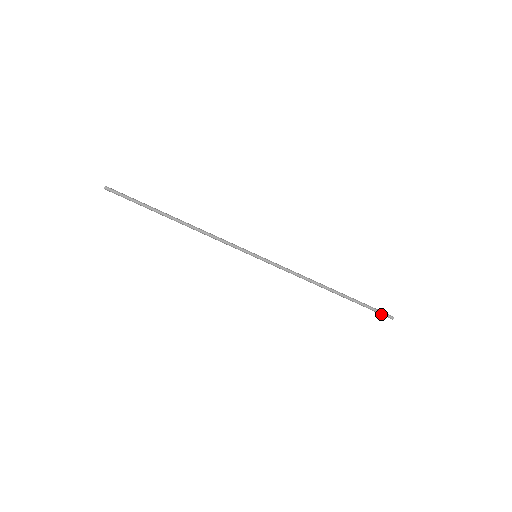
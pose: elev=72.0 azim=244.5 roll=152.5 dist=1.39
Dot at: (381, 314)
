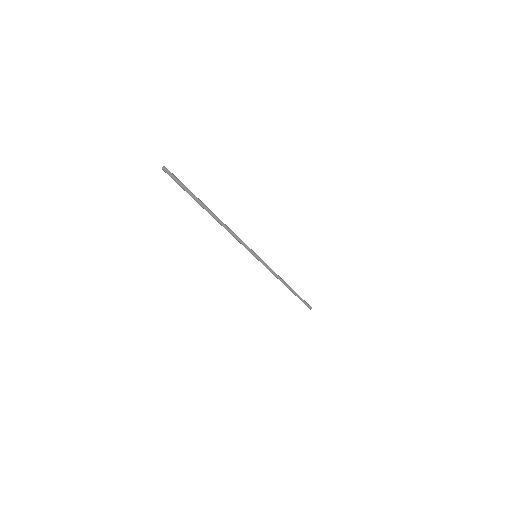
Dot at: (306, 305)
